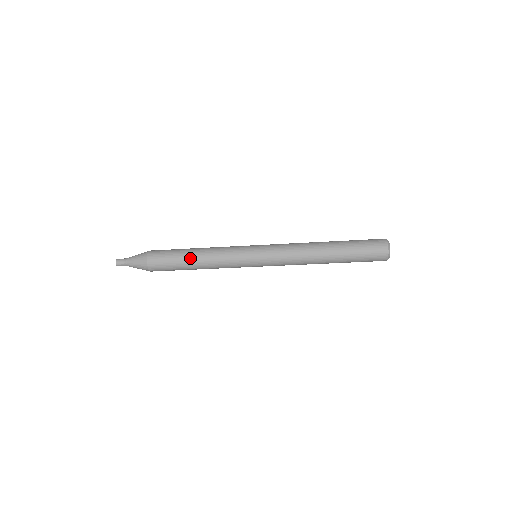
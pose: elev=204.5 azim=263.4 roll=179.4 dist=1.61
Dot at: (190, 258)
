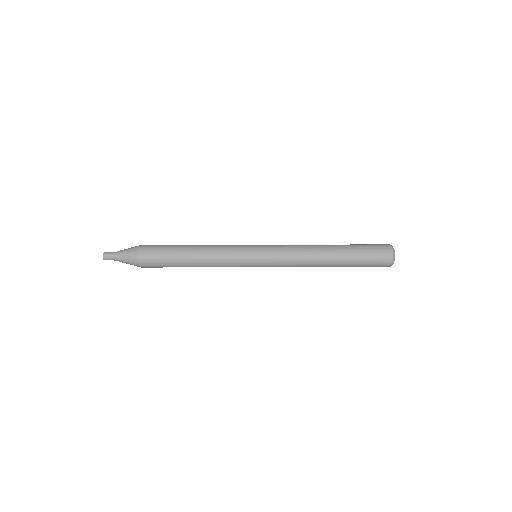
Dot at: (188, 245)
